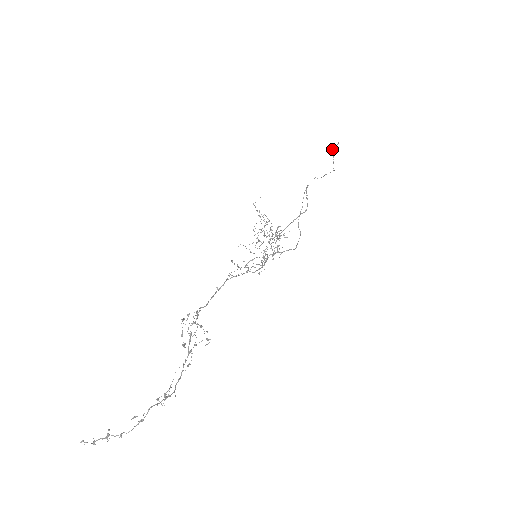
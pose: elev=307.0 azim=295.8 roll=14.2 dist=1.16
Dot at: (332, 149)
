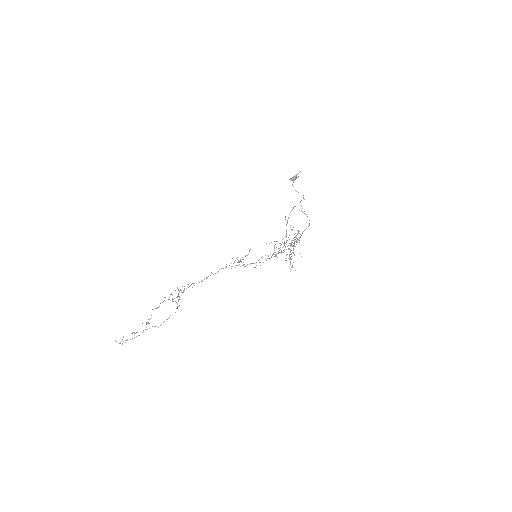
Dot at: (292, 178)
